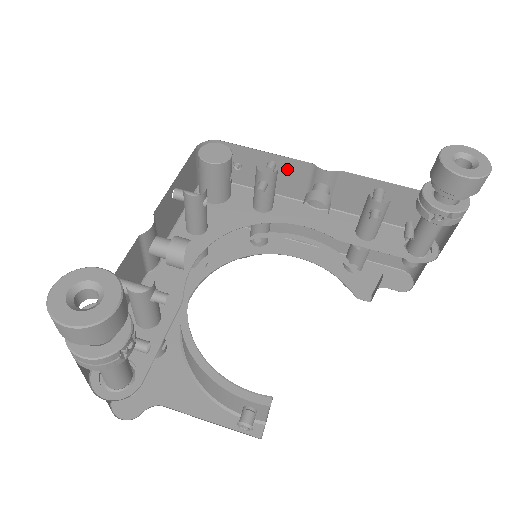
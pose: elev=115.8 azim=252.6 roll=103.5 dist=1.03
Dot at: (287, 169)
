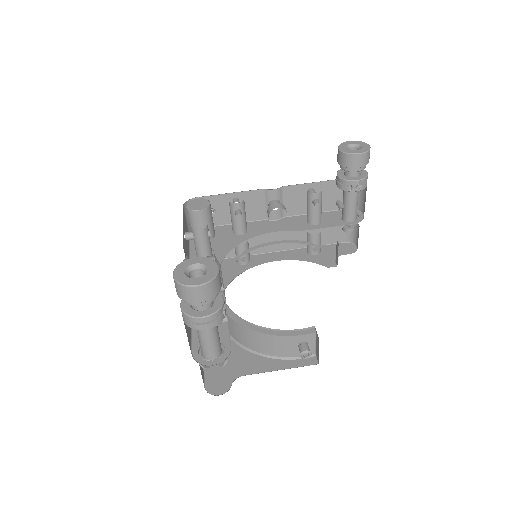
Dot at: (247, 200)
